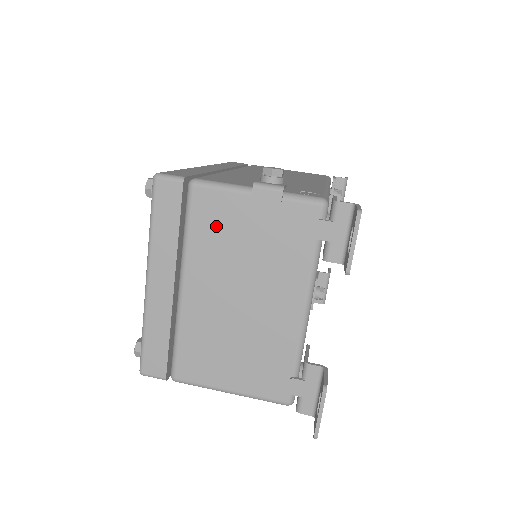
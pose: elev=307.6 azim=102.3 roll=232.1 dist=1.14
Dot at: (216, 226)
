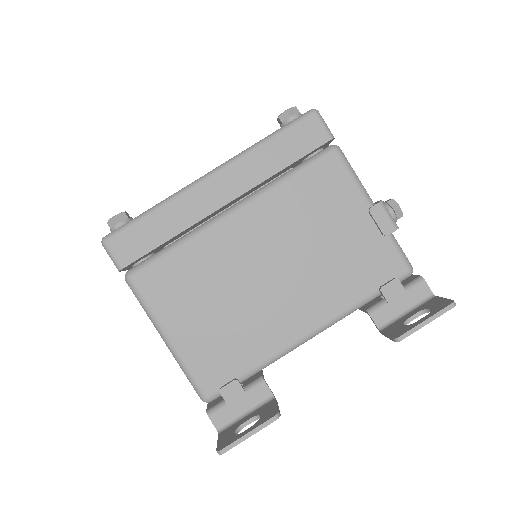
Dot at: (317, 198)
